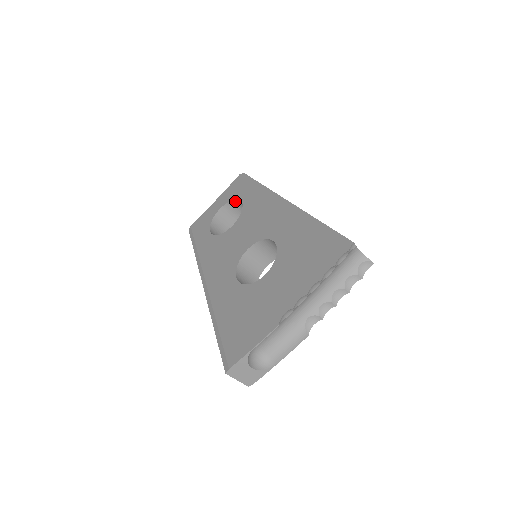
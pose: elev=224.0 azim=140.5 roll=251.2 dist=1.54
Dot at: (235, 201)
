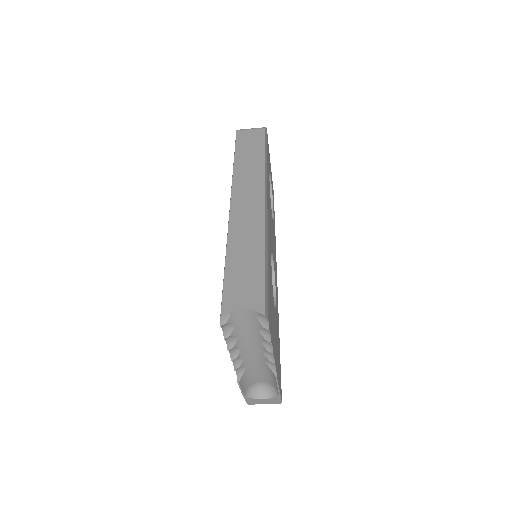
Dot at: occluded
